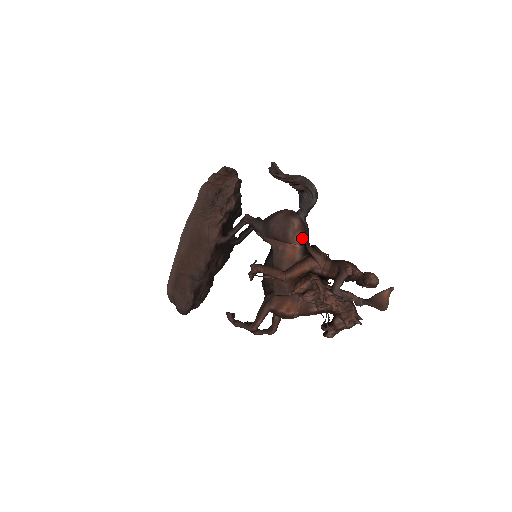
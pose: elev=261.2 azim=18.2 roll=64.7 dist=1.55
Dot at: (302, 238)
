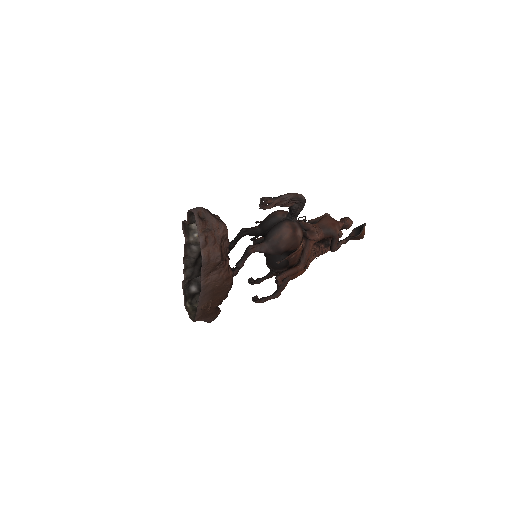
Dot at: occluded
